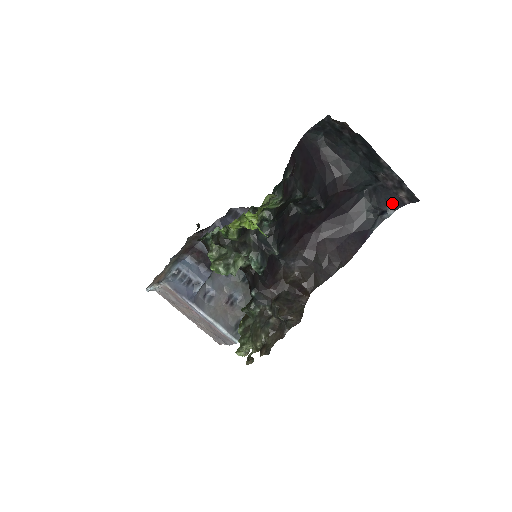
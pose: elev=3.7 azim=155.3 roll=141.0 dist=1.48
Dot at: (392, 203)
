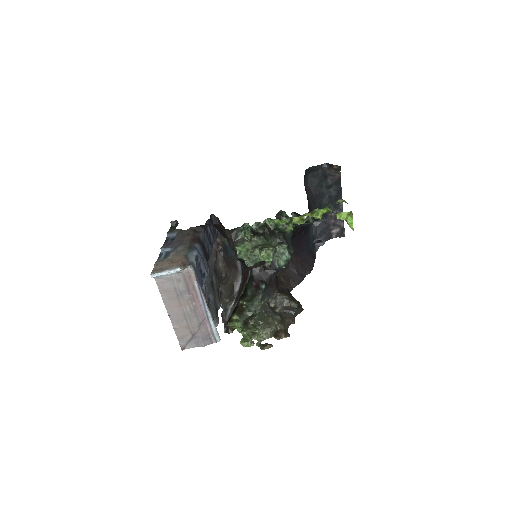
Dot at: (326, 236)
